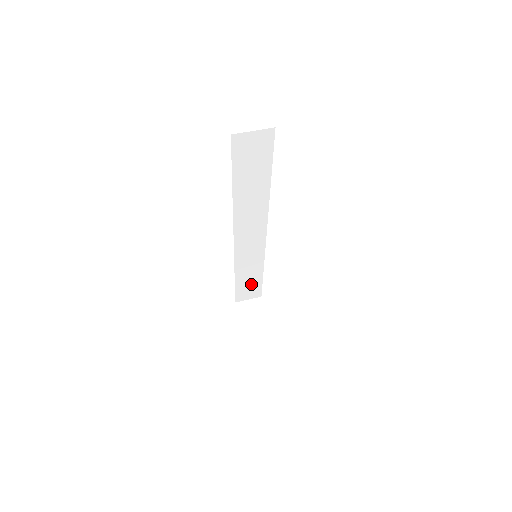
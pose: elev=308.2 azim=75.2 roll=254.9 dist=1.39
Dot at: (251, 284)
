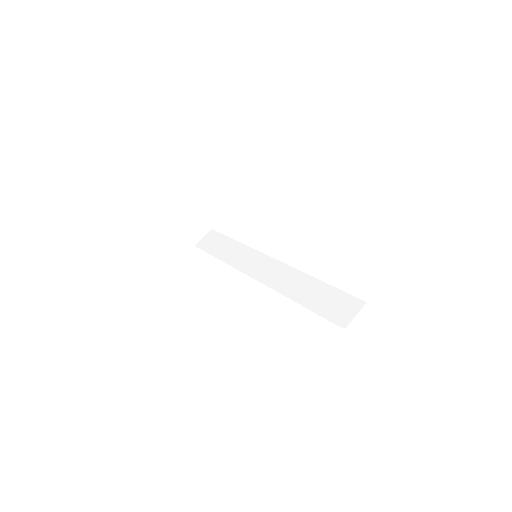
Dot at: occluded
